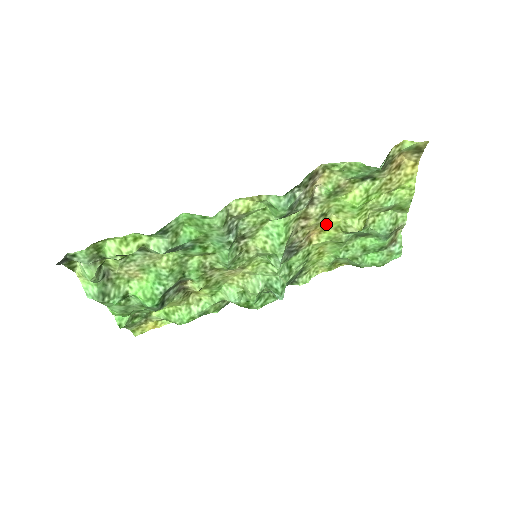
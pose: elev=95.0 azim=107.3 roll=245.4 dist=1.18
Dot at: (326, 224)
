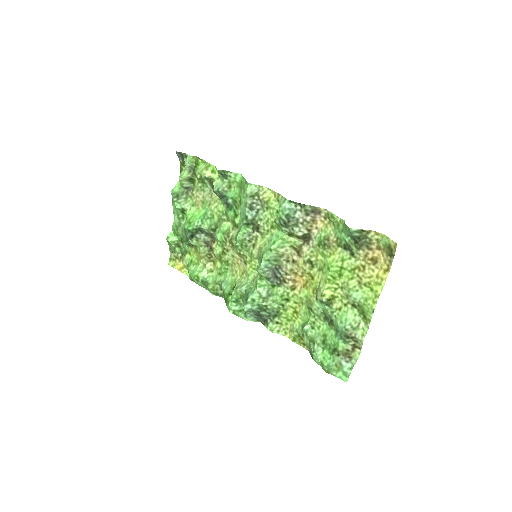
Dot at: (311, 279)
